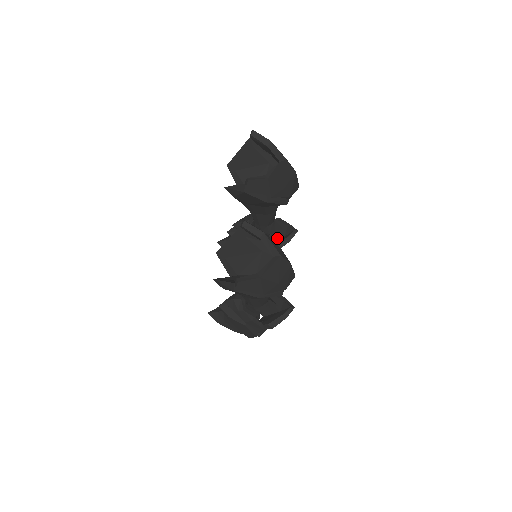
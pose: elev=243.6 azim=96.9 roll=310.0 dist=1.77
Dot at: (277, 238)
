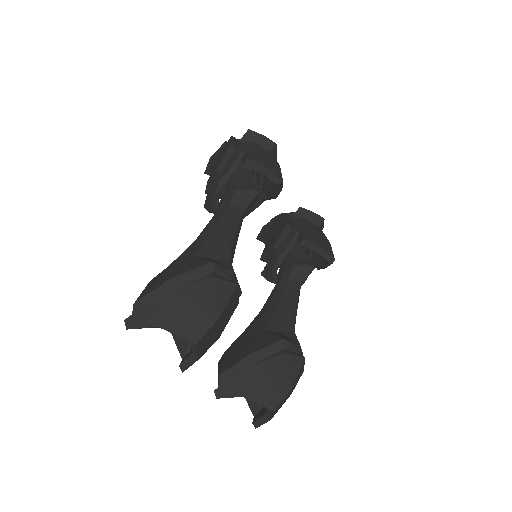
Dot at: occluded
